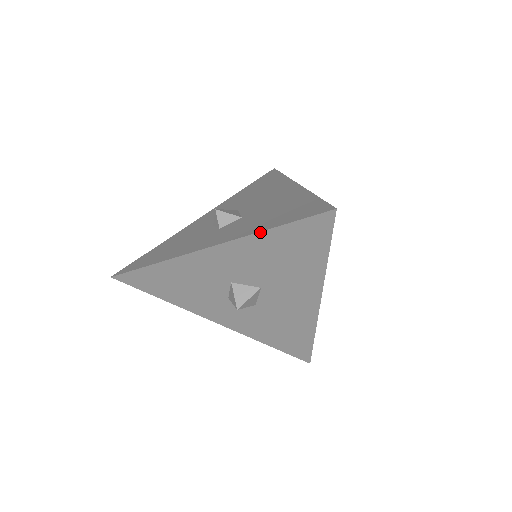
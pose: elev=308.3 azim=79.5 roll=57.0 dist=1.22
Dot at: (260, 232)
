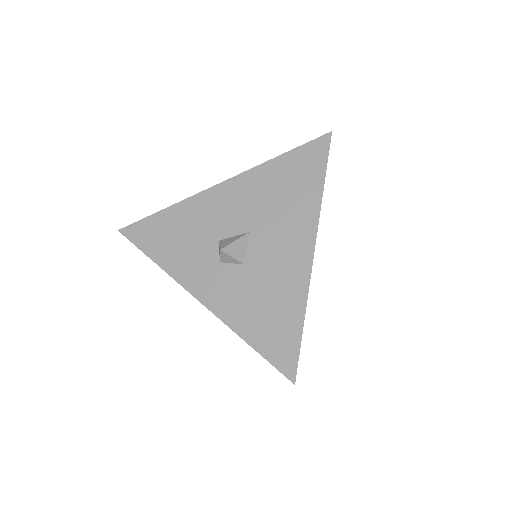
Dot at: (238, 335)
